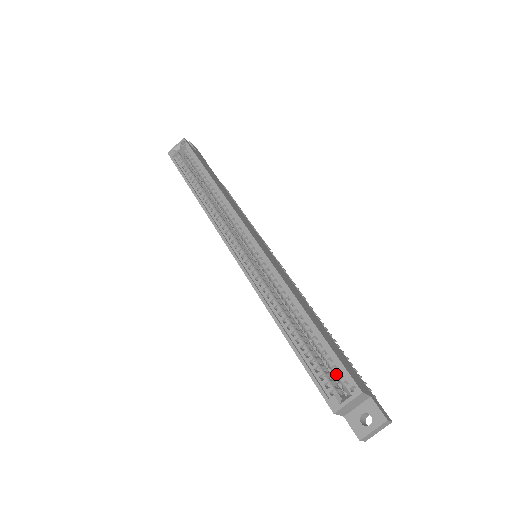
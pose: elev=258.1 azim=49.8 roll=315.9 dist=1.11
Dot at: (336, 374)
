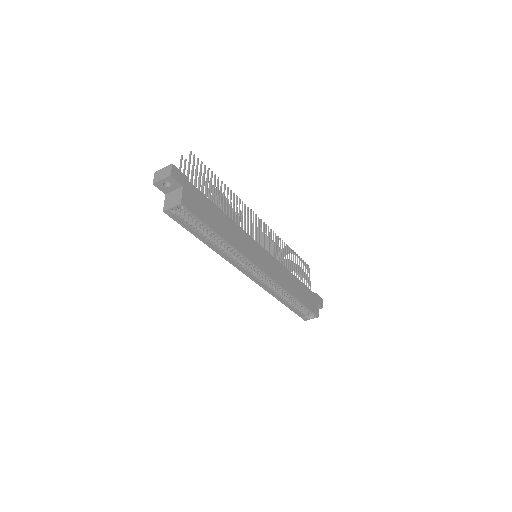
Dot at: occluded
